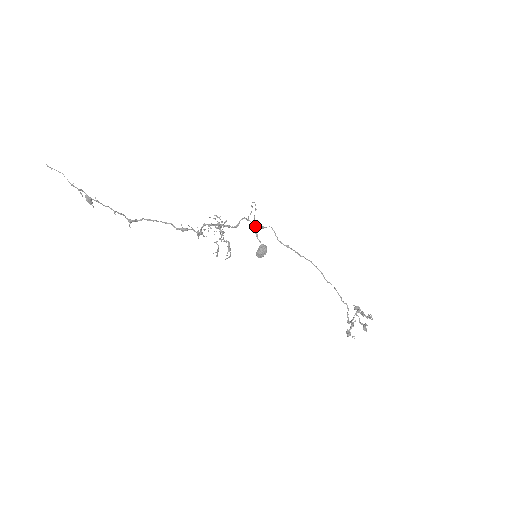
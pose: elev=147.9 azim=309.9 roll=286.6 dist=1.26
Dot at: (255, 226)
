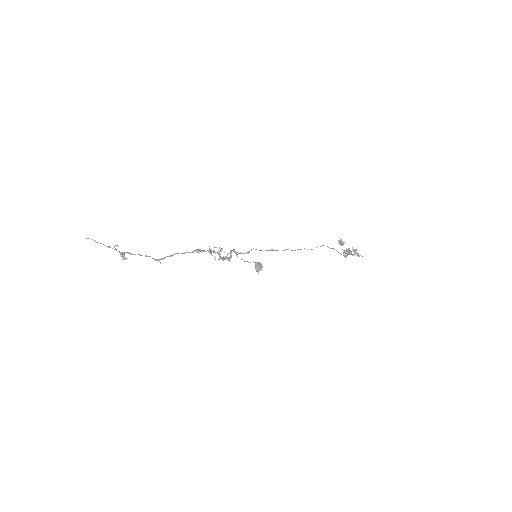
Dot at: occluded
